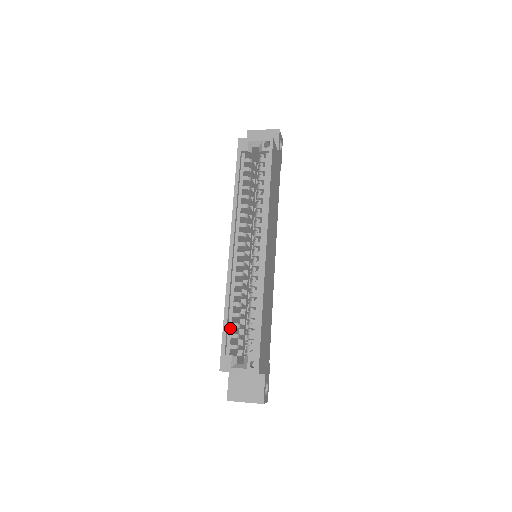
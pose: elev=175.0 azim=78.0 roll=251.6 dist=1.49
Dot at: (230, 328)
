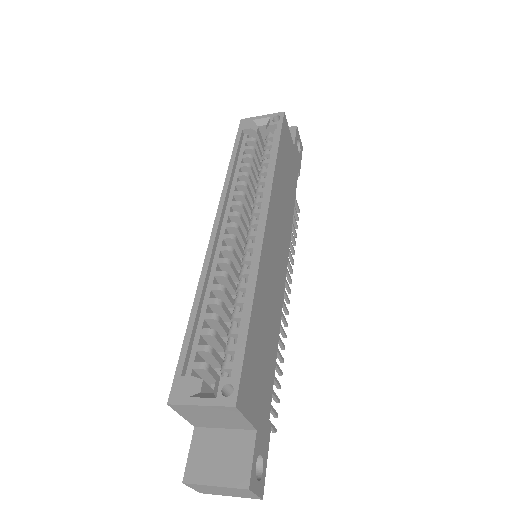
Dot at: (198, 336)
